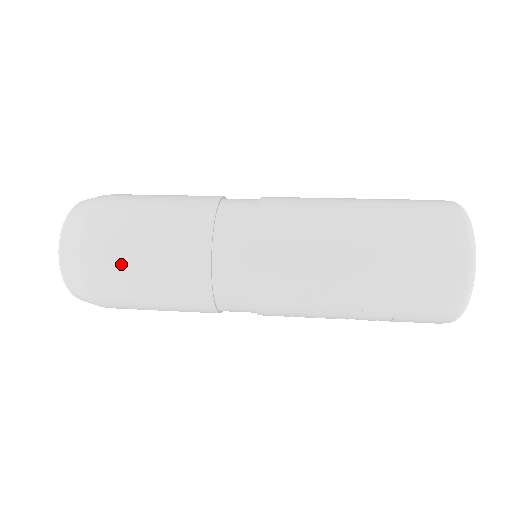
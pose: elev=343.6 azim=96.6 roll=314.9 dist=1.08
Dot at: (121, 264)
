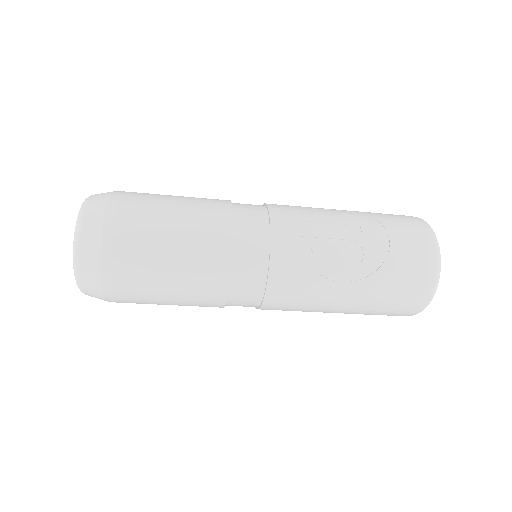
Dot at: (152, 194)
